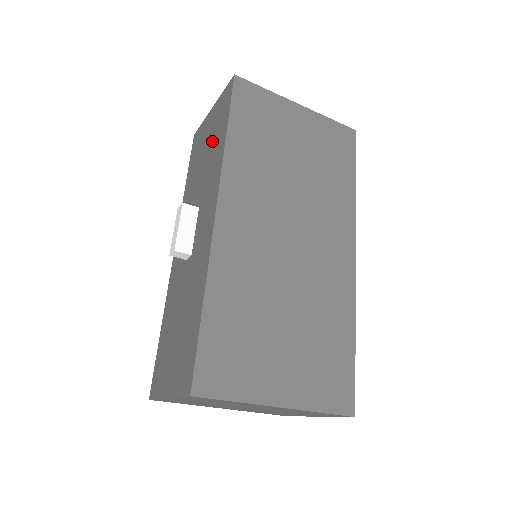
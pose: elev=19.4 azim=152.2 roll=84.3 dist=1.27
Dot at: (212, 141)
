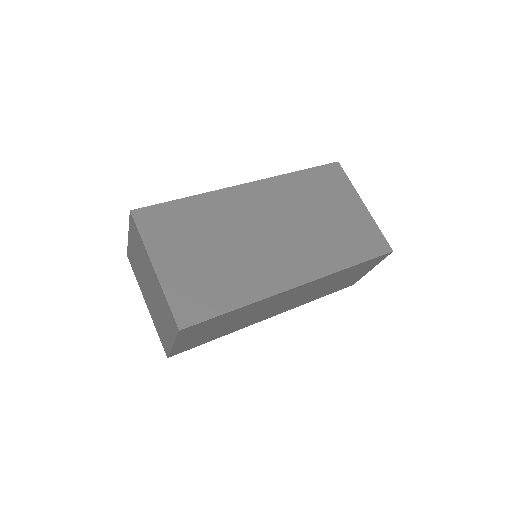
Dot at: occluded
